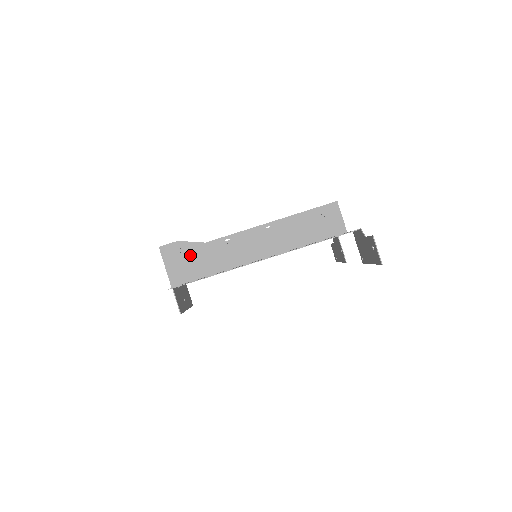
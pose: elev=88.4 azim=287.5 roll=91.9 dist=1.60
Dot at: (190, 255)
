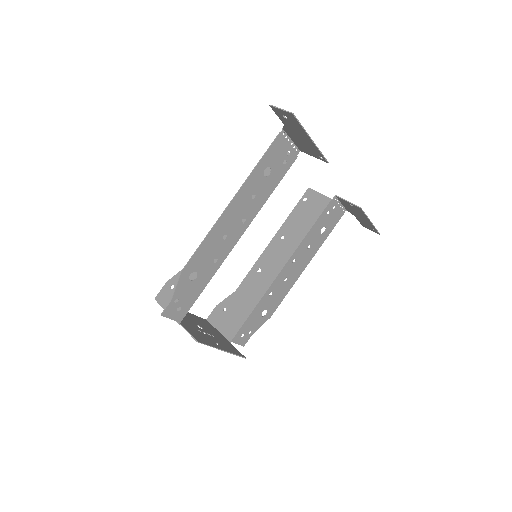
Dot at: occluded
